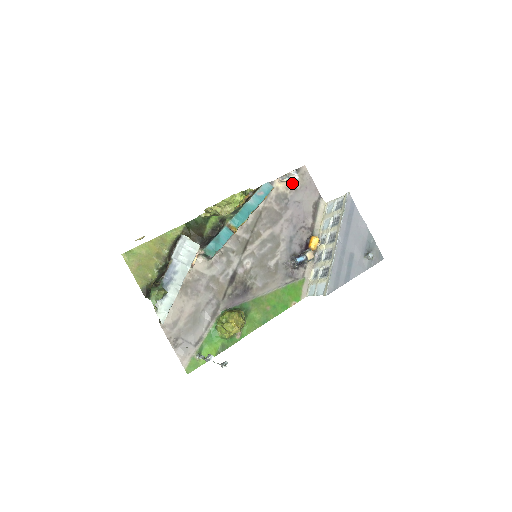
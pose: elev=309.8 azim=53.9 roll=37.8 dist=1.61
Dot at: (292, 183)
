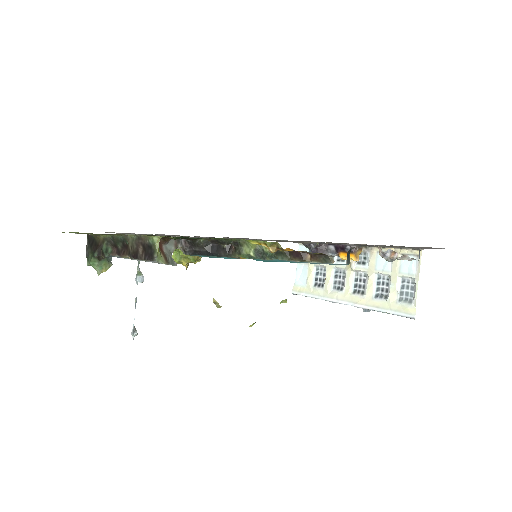
Dot at: occluded
